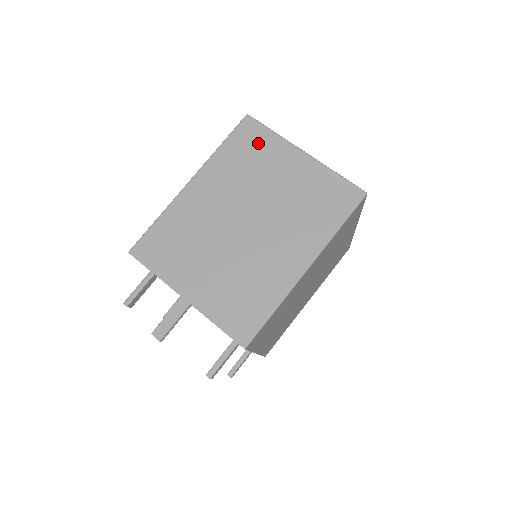
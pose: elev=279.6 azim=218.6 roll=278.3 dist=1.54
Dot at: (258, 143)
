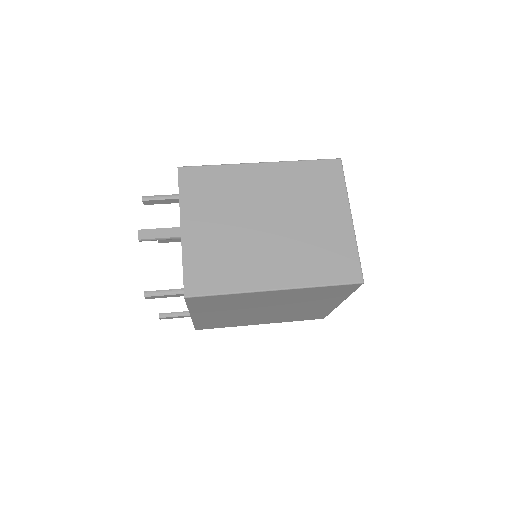
Dot at: (328, 183)
